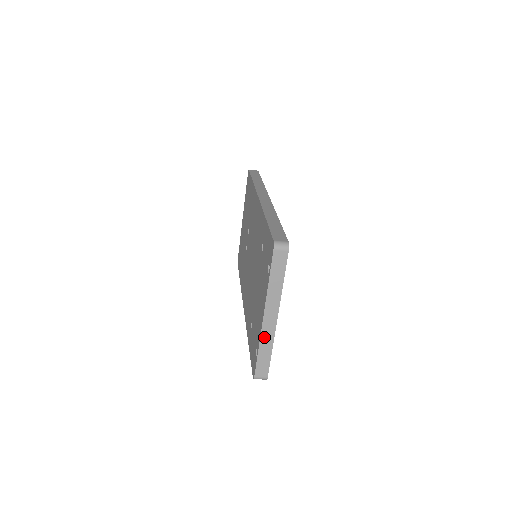
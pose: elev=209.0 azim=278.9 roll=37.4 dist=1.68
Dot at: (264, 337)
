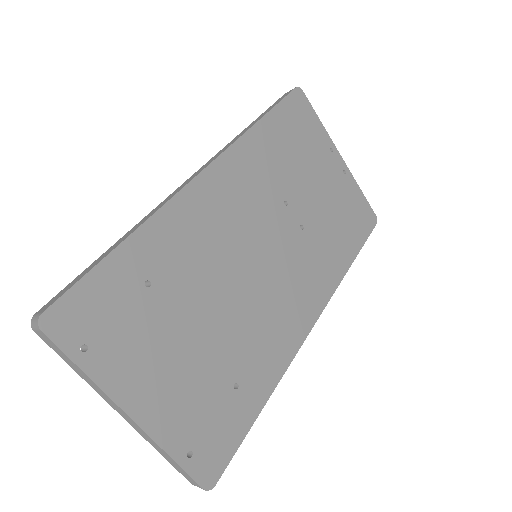
Dot at: (146, 438)
